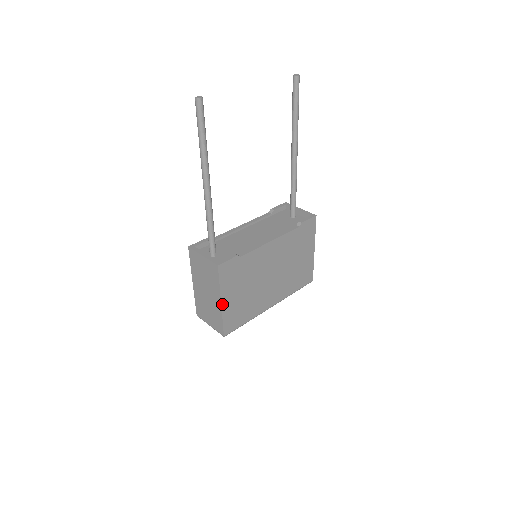
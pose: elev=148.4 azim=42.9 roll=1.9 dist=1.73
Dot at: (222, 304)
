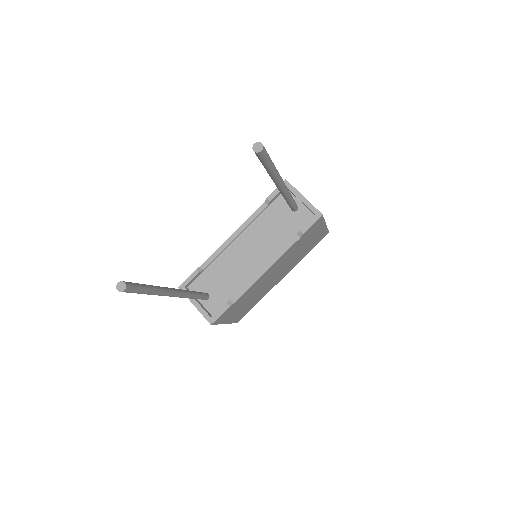
Dot at: (227, 323)
